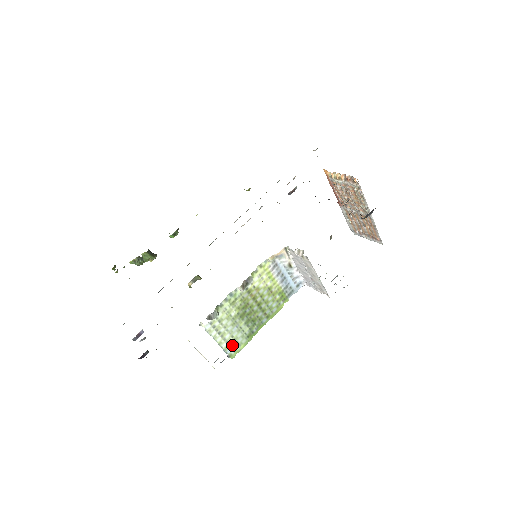
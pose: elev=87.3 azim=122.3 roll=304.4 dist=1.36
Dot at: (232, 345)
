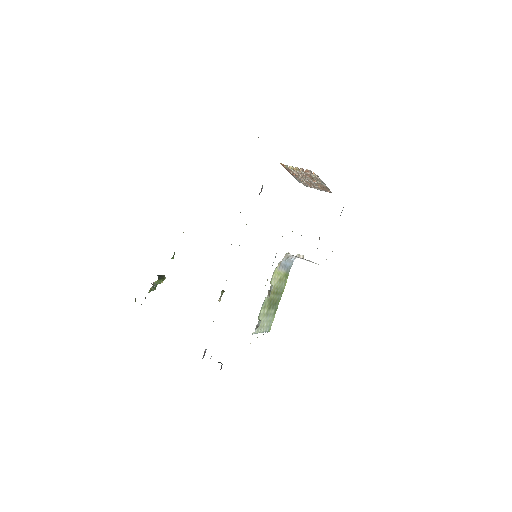
Dot at: (268, 326)
